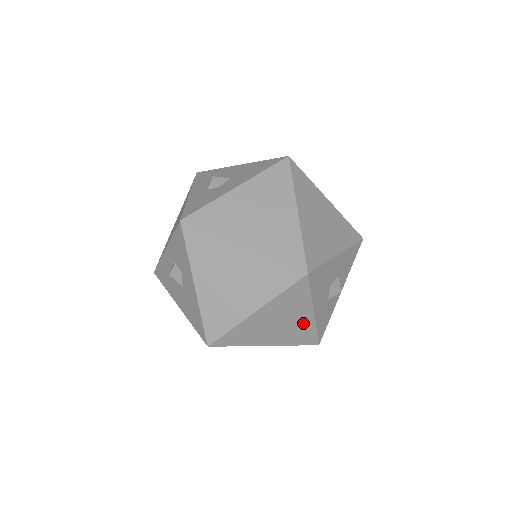
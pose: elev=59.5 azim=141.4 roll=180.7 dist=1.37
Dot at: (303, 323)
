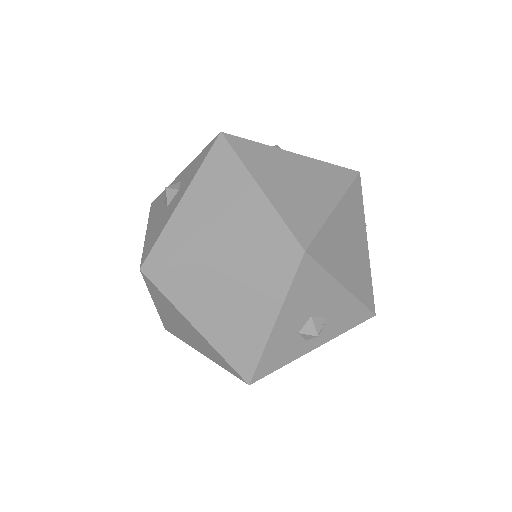
Dot at: (254, 329)
